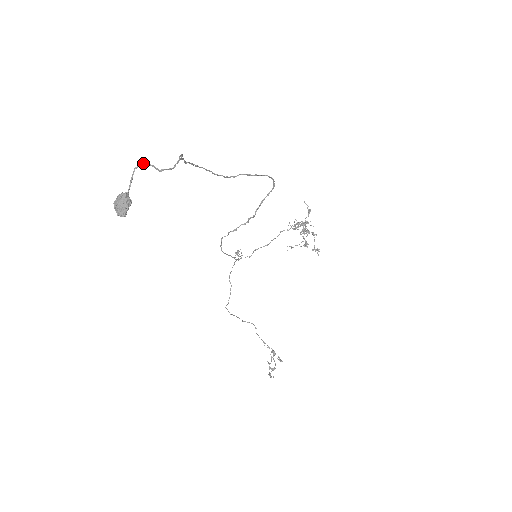
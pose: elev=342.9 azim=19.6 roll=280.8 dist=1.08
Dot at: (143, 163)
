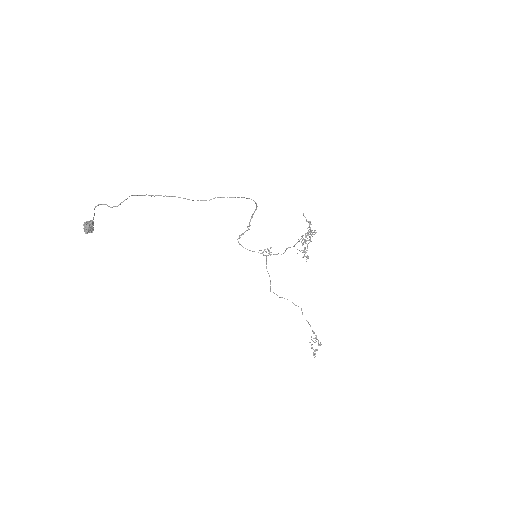
Dot at: (100, 204)
